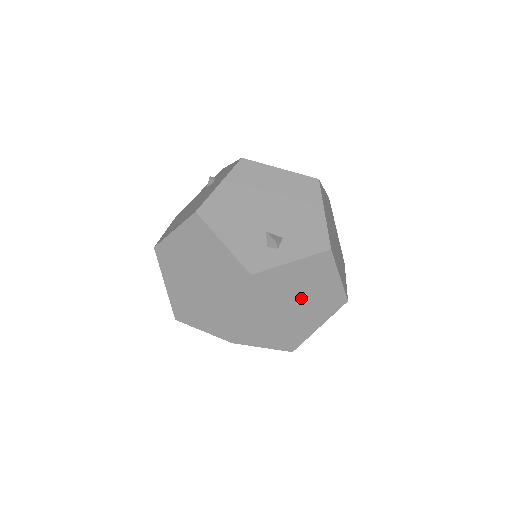
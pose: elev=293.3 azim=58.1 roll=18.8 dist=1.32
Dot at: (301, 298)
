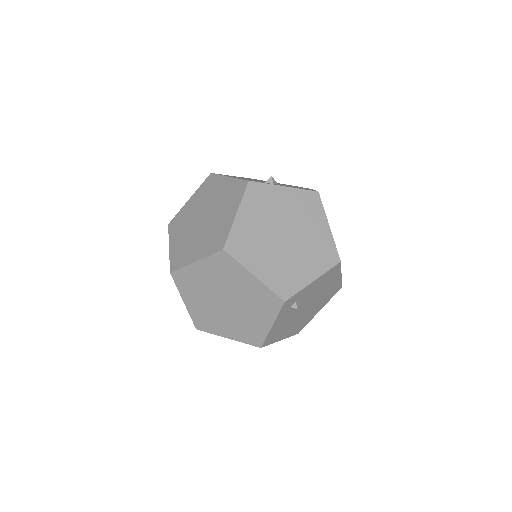
Dot at: (293, 231)
